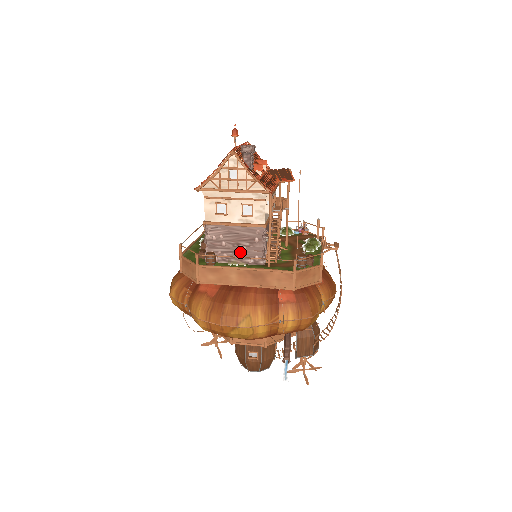
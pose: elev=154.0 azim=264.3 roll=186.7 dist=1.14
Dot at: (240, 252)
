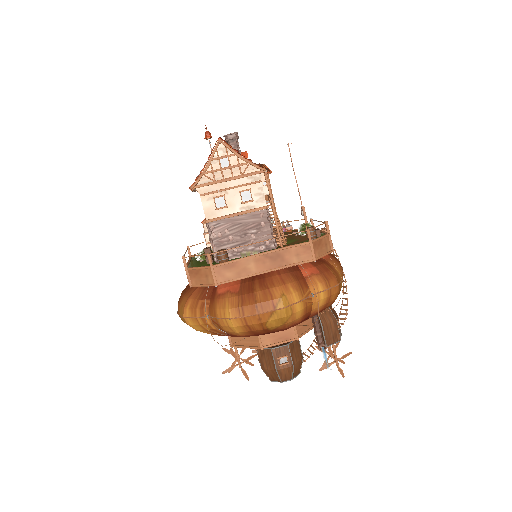
Dot at: (249, 242)
